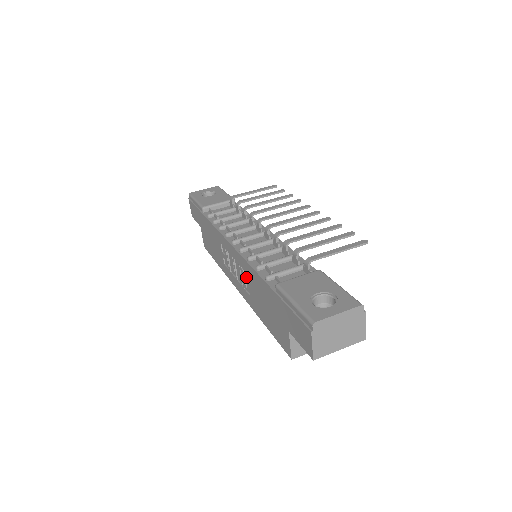
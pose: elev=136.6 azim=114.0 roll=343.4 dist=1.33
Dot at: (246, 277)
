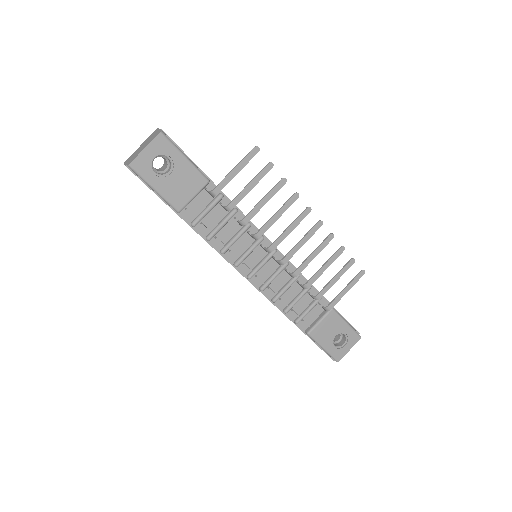
Dot at: occluded
